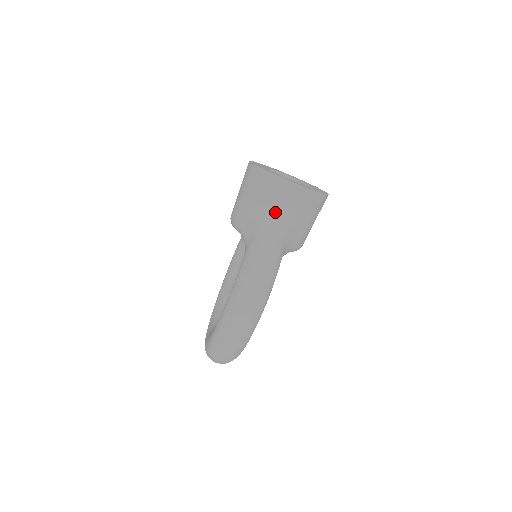
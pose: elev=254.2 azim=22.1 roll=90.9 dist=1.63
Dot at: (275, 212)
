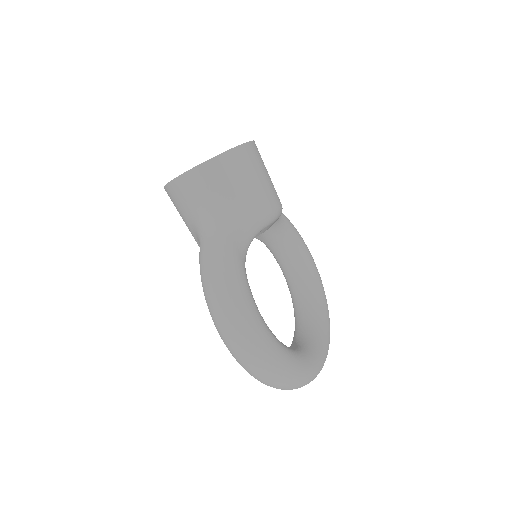
Dot at: (198, 212)
